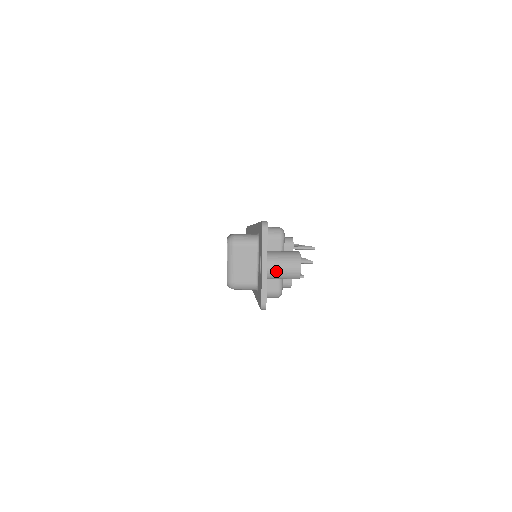
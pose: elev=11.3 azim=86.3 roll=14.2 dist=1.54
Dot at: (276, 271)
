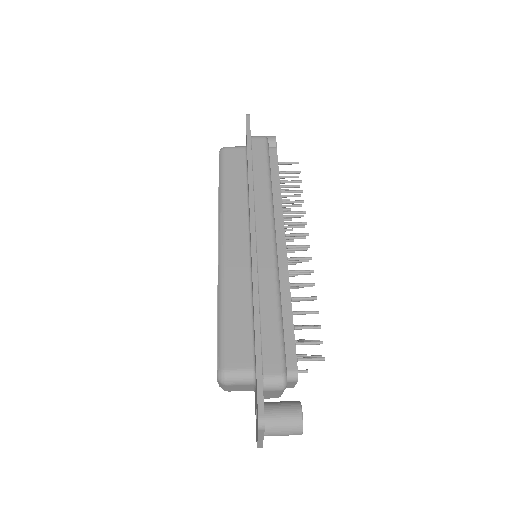
Dot at: occluded
